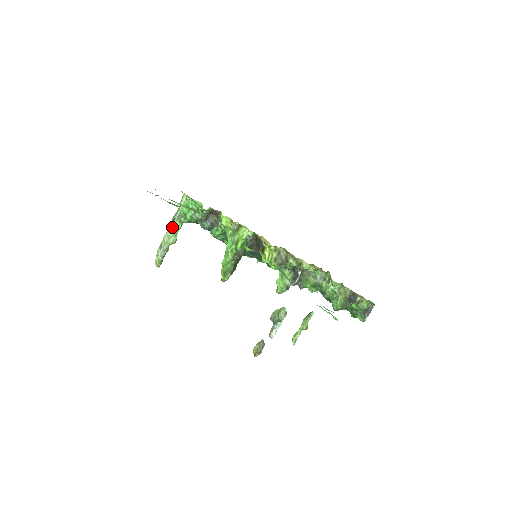
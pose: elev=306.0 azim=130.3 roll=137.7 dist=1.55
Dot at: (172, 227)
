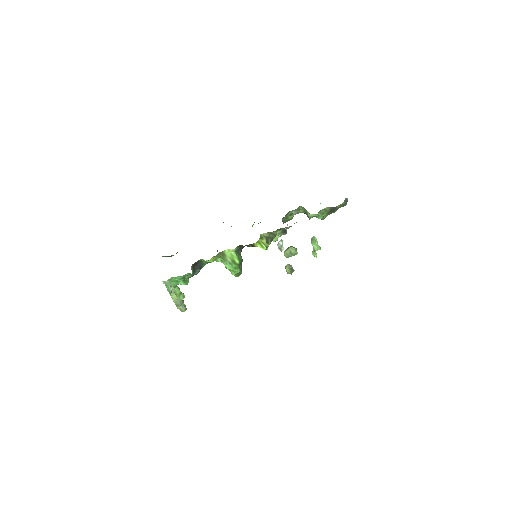
Dot at: (174, 295)
